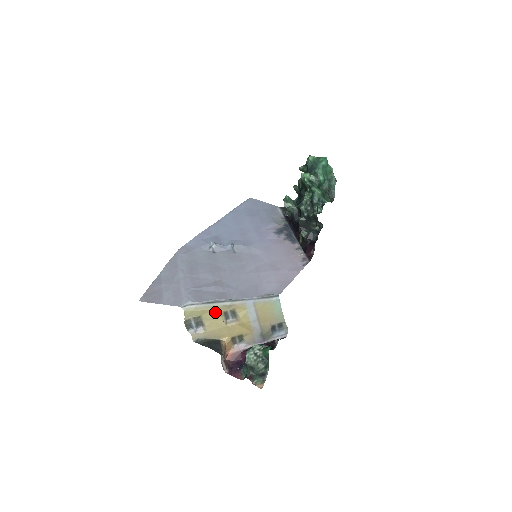
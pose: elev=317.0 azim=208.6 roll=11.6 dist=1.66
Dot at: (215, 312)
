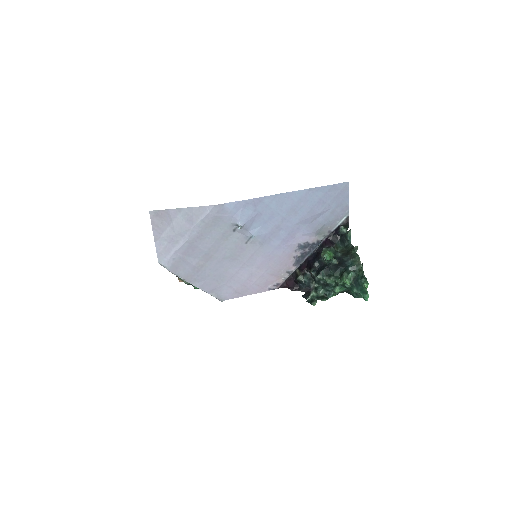
Dot at: occluded
